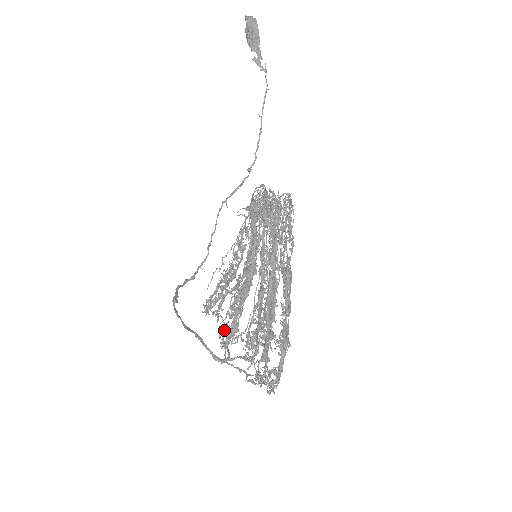
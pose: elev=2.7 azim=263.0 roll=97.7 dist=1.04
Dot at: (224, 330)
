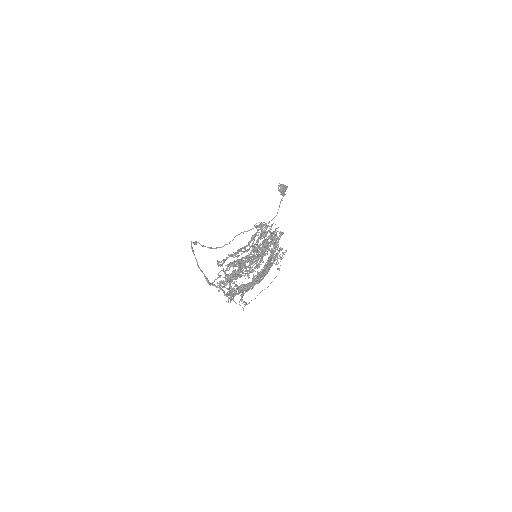
Dot at: (230, 296)
